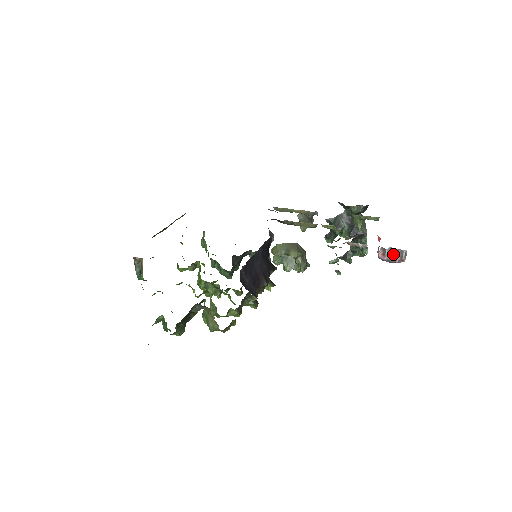
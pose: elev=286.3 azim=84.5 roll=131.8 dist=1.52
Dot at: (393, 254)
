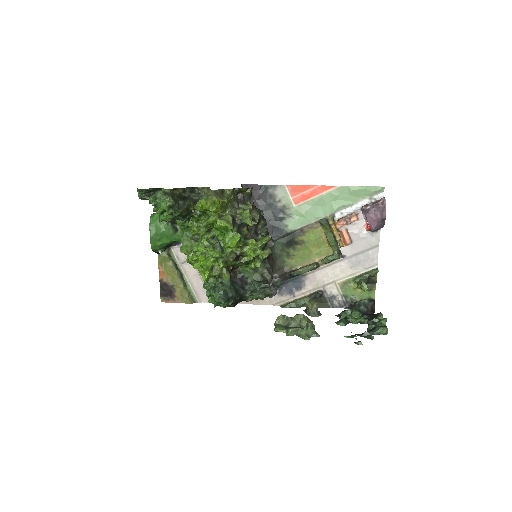
Dot at: (375, 203)
